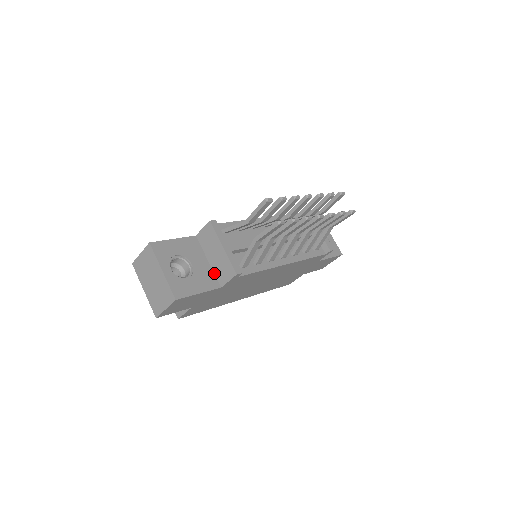
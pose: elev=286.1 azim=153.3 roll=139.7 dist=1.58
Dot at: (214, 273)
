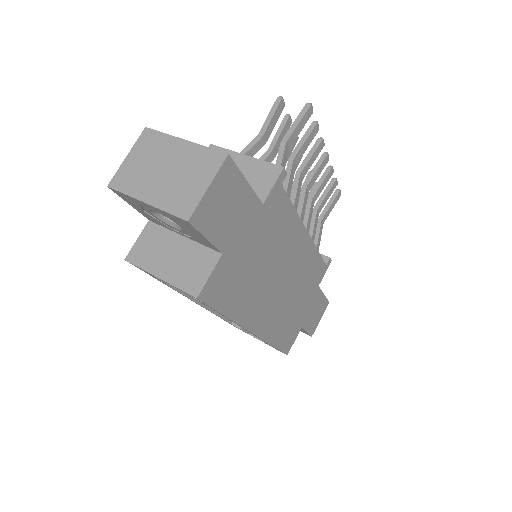
Dot at: occluded
